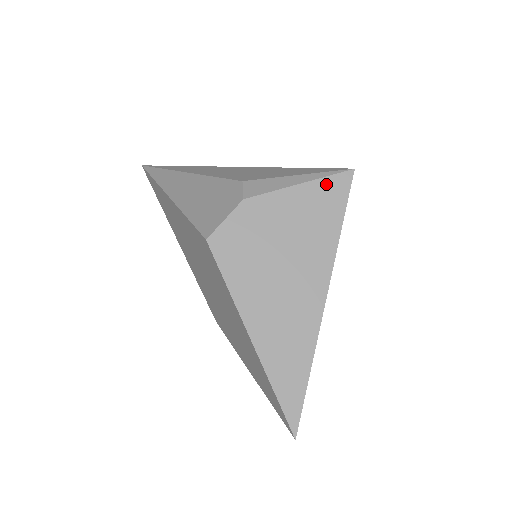
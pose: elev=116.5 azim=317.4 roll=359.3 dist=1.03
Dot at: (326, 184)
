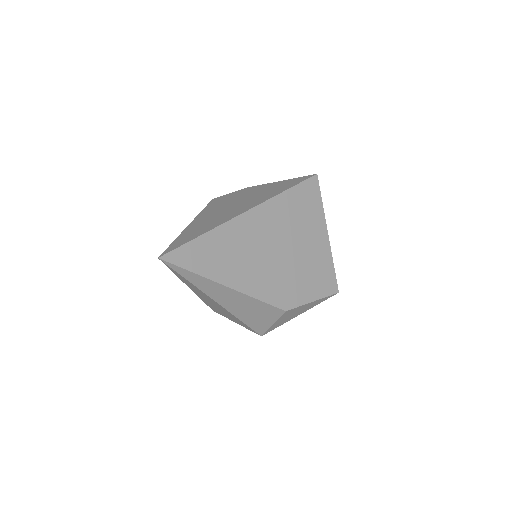
Dot at: (294, 179)
